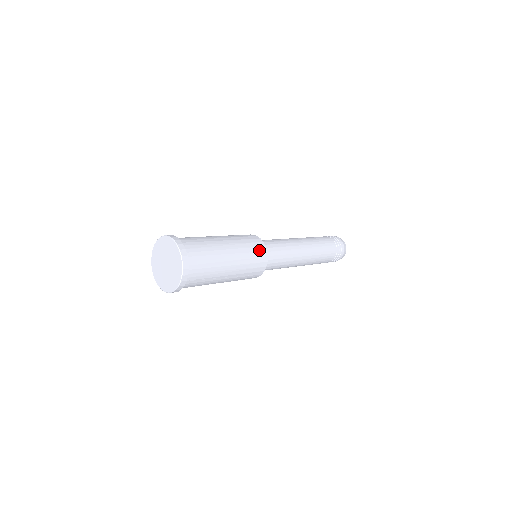
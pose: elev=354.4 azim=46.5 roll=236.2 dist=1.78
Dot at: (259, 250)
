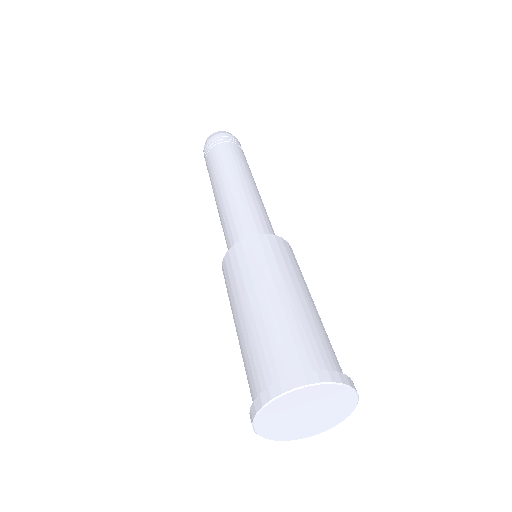
Dot at: (283, 248)
